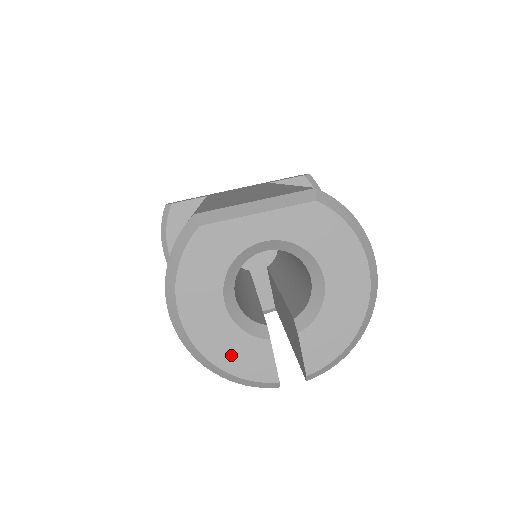
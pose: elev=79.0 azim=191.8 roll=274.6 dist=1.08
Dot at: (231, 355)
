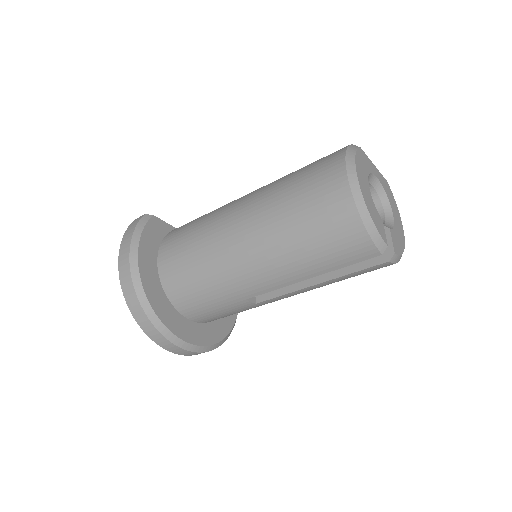
Dot at: (373, 213)
